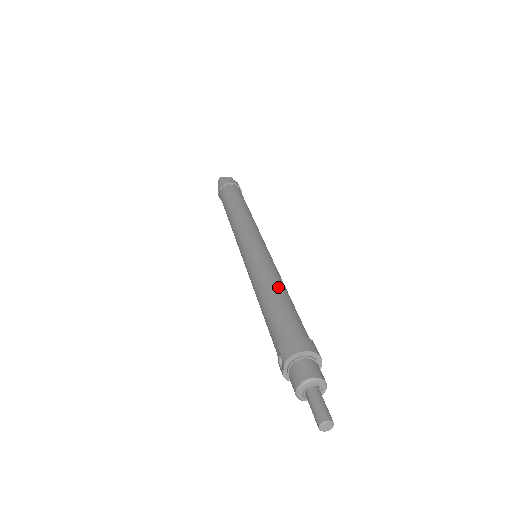
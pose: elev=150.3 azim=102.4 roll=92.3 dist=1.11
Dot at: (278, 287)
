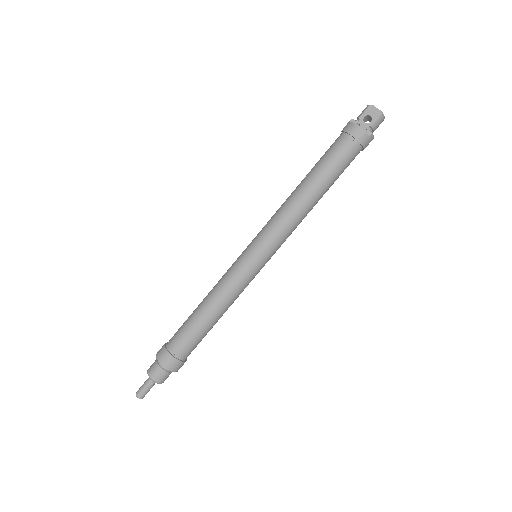
Dot at: (210, 310)
